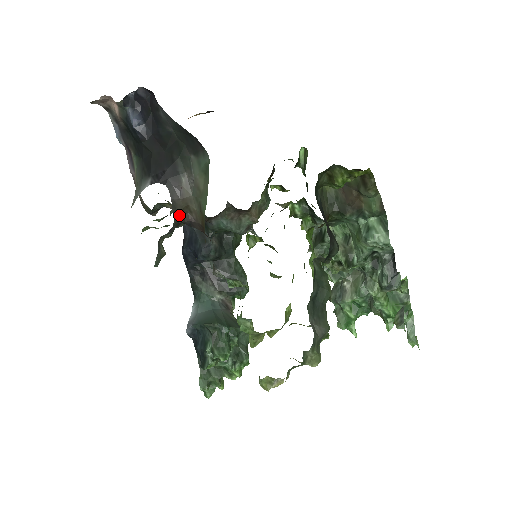
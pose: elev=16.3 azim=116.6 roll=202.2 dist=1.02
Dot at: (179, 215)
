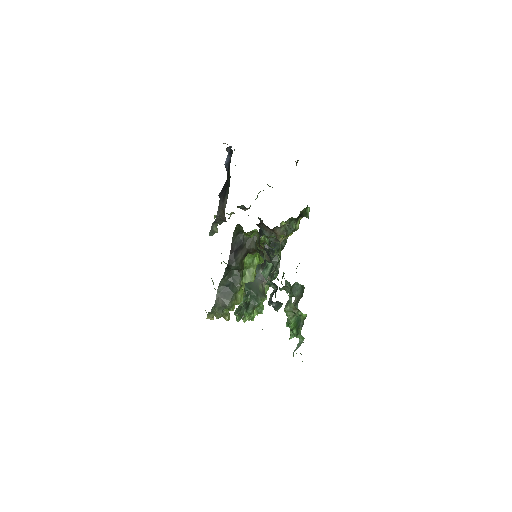
Dot at: (220, 216)
